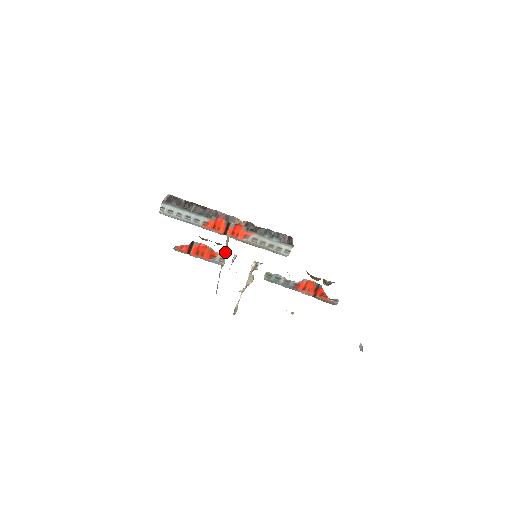
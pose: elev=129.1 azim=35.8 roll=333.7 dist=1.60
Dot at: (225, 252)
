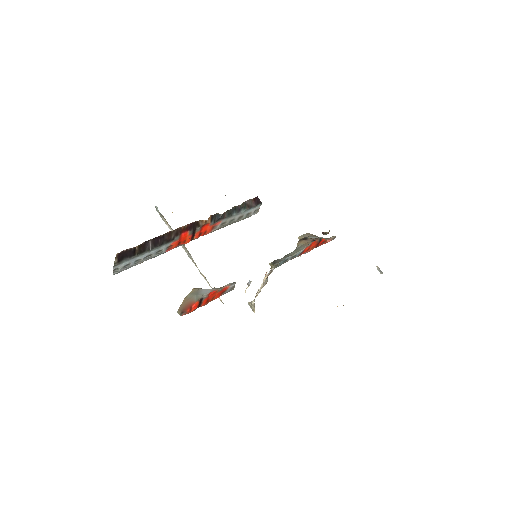
Dot at: occluded
